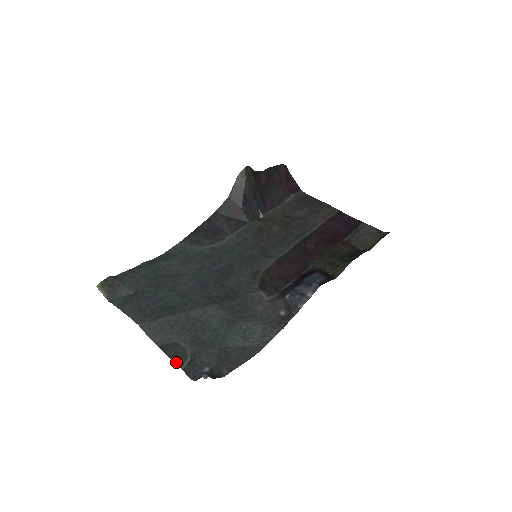
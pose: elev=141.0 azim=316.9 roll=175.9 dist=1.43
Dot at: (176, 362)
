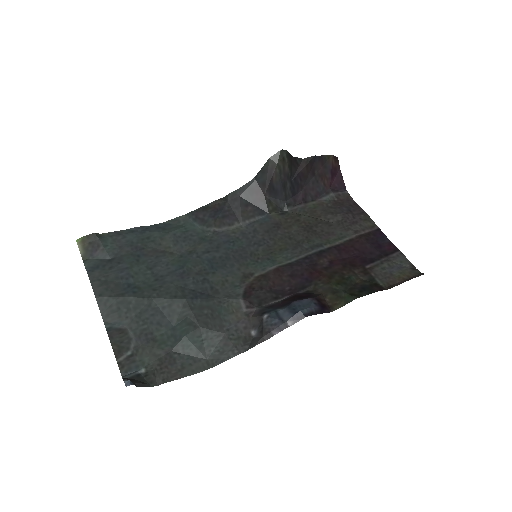
Dot at: (115, 352)
